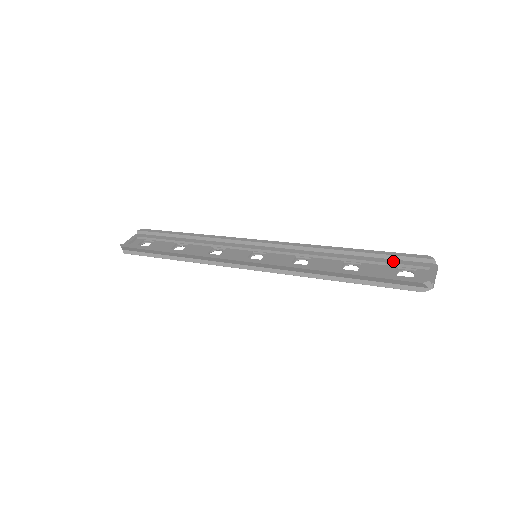
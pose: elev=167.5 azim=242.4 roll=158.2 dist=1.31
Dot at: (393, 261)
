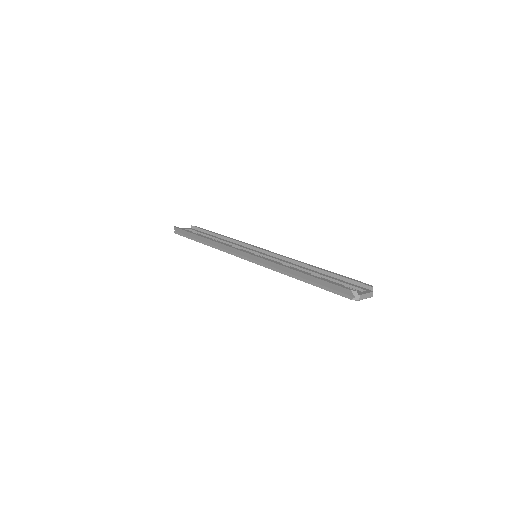
Dot at: (344, 282)
